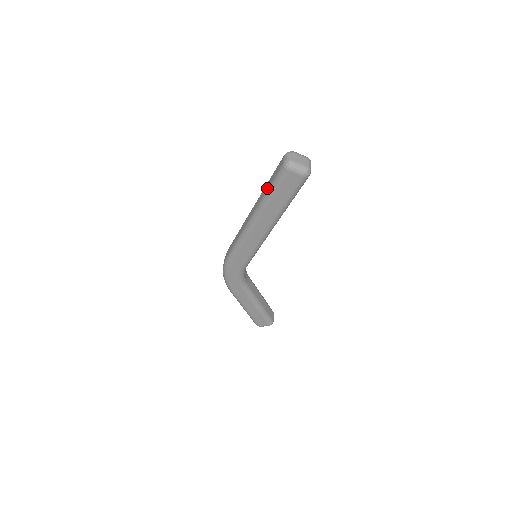
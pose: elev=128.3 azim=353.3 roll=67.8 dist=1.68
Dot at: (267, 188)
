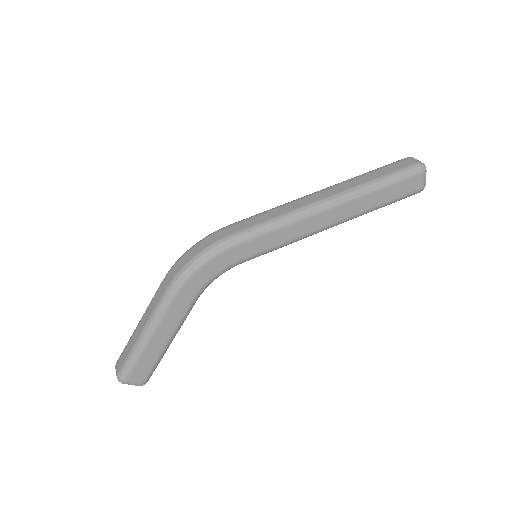
Dot at: (378, 176)
